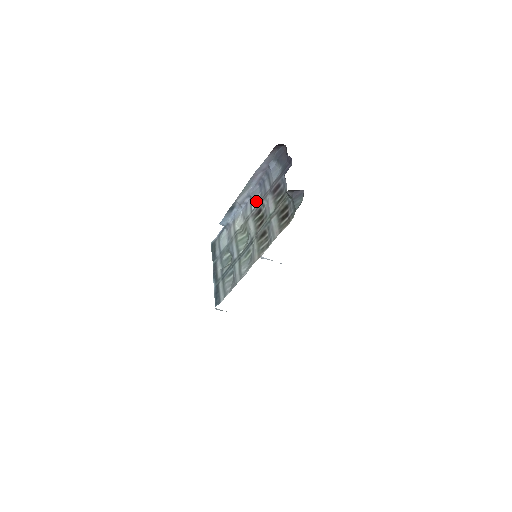
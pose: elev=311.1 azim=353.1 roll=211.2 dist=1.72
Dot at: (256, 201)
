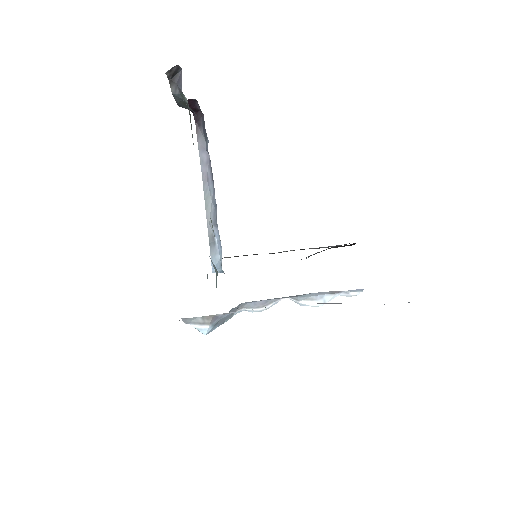
Dot at: occluded
